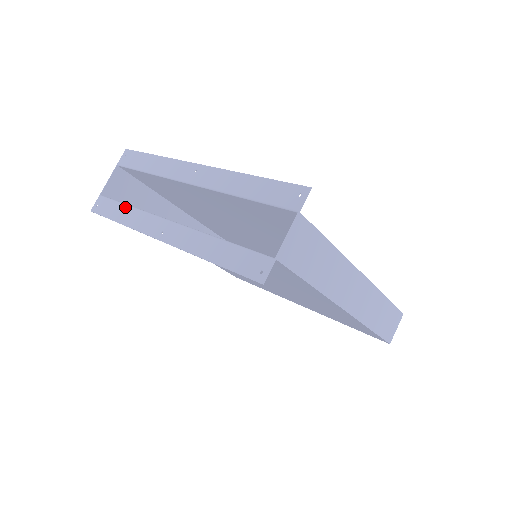
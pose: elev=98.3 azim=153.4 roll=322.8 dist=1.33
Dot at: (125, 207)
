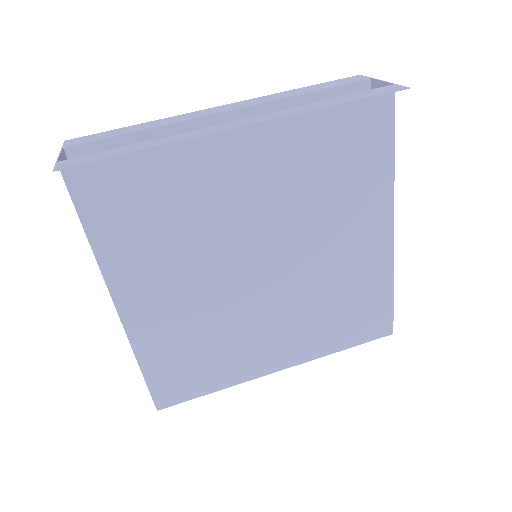
Dot at: (137, 143)
